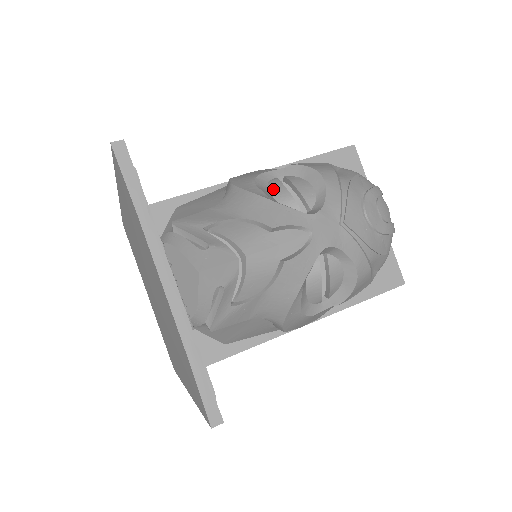
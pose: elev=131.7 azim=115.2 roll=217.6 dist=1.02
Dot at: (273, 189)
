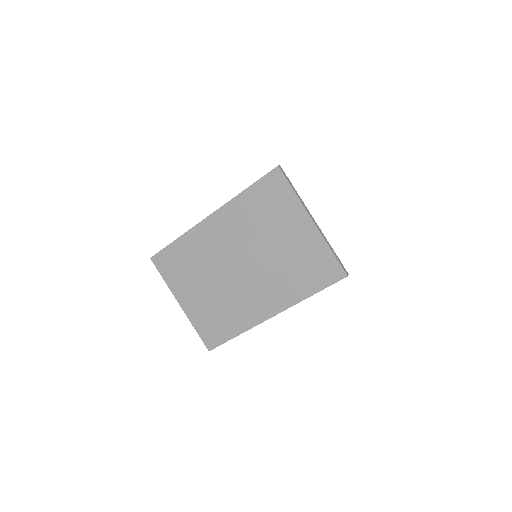
Dot at: occluded
